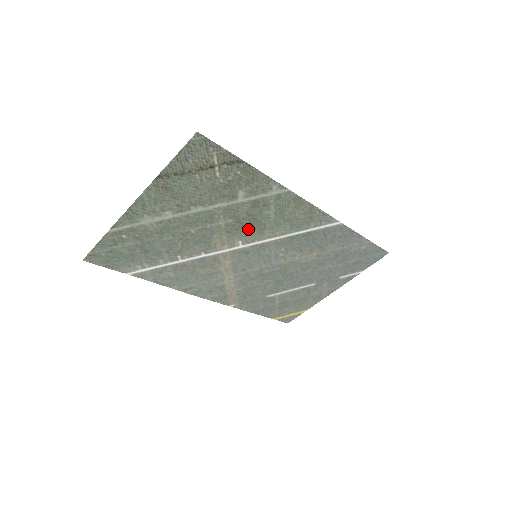
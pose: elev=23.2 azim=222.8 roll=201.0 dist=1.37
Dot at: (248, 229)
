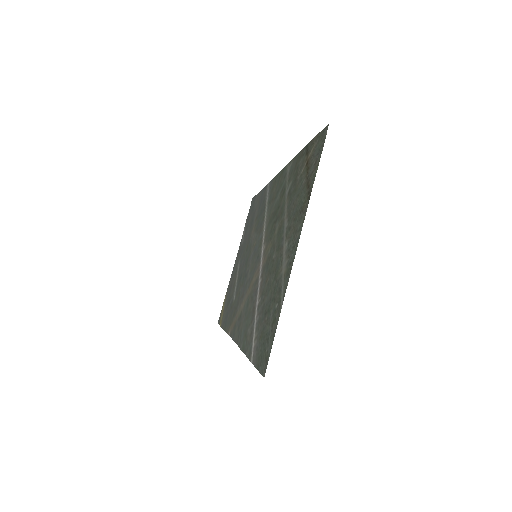
Dot at: (270, 226)
